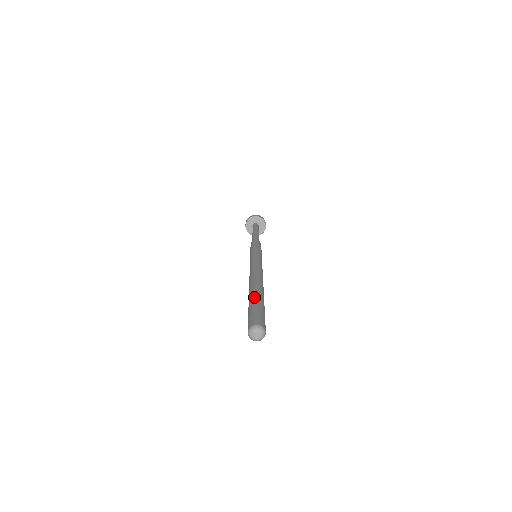
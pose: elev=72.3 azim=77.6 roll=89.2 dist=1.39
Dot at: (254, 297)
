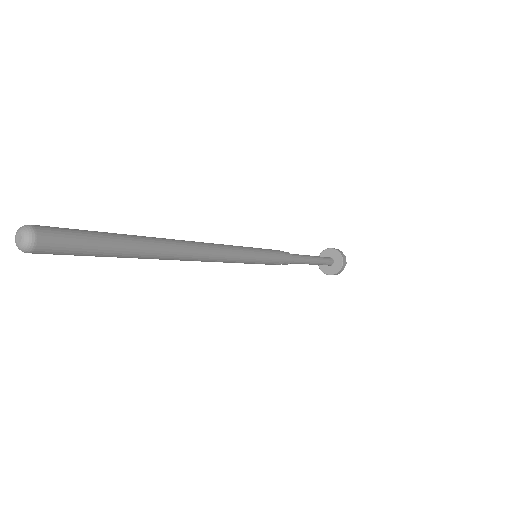
Dot at: occluded
